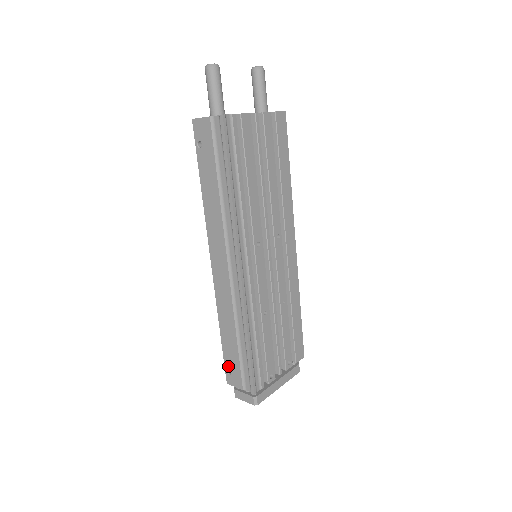
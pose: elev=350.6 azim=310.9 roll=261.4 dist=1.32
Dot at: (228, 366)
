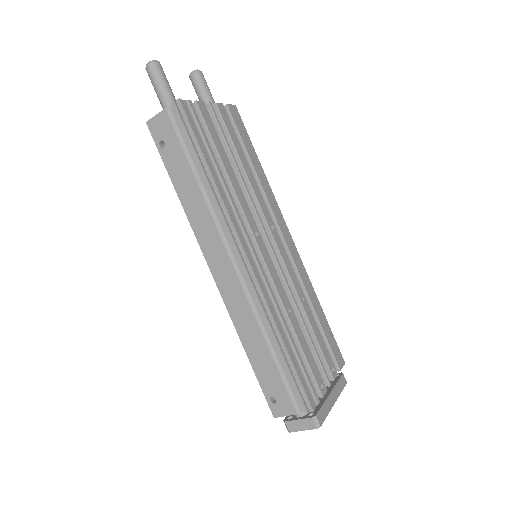
Dot at: (269, 393)
